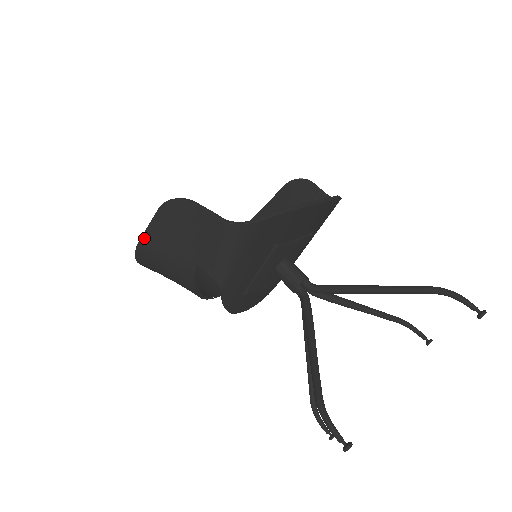
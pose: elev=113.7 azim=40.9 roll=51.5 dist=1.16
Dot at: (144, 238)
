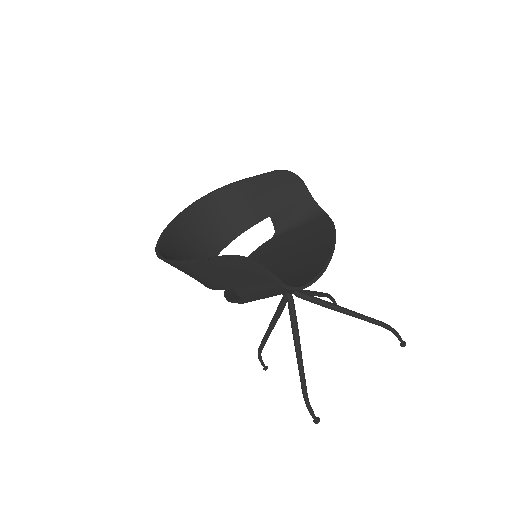
Dot at: (192, 263)
